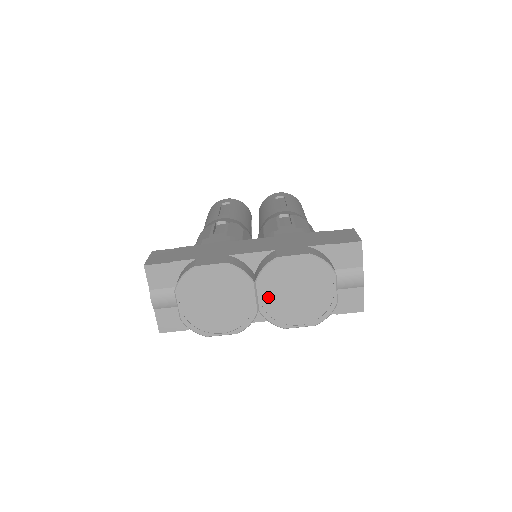
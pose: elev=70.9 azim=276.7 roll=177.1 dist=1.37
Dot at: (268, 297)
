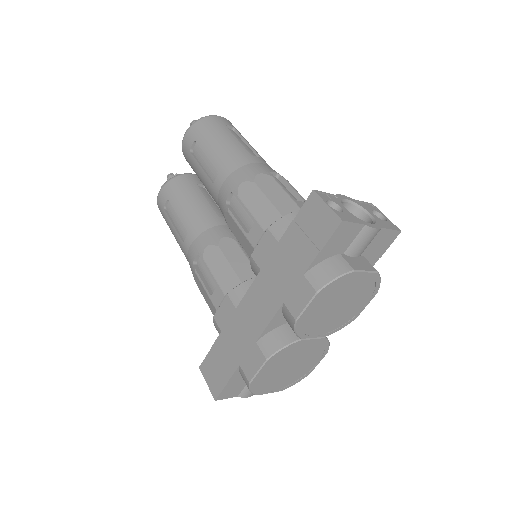
Dot at: (321, 329)
